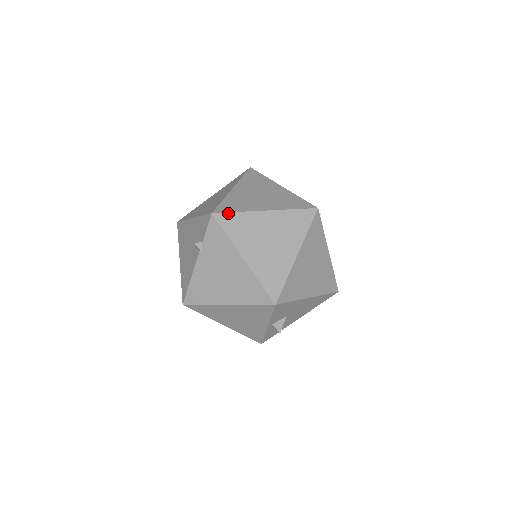
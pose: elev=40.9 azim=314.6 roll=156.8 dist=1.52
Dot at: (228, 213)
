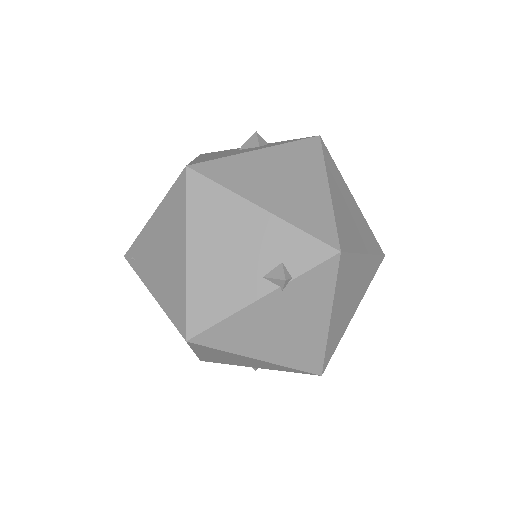
Dot at: (349, 254)
